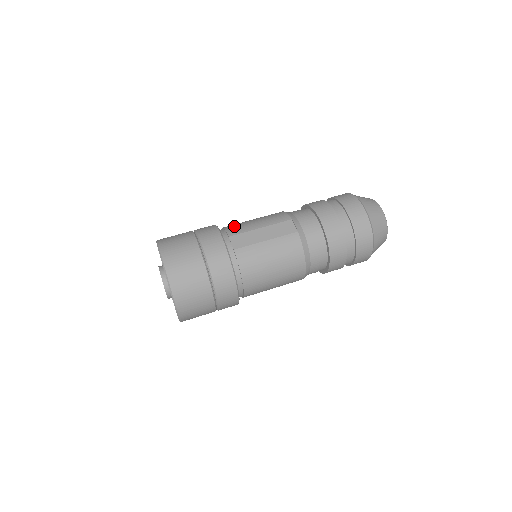
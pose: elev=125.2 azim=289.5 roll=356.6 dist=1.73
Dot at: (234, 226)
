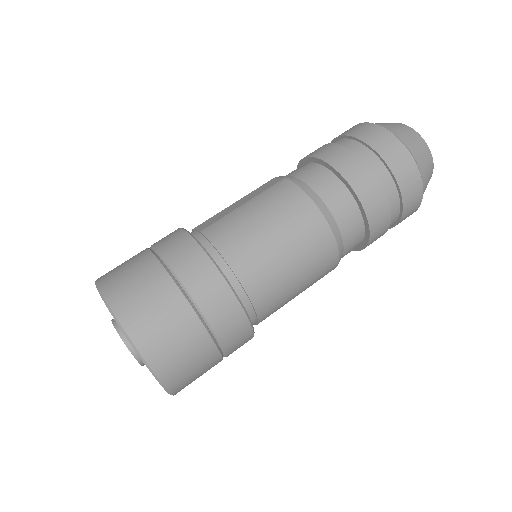
Dot at: occluded
